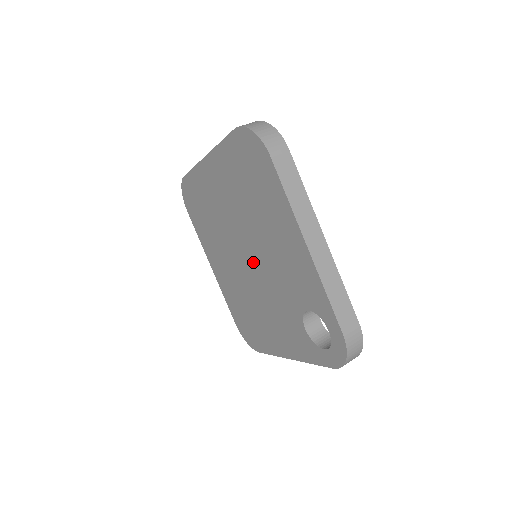
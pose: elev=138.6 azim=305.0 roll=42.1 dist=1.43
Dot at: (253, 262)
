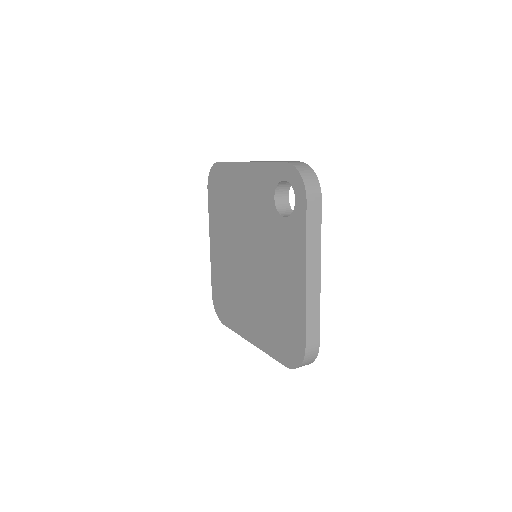
Dot at: (250, 251)
